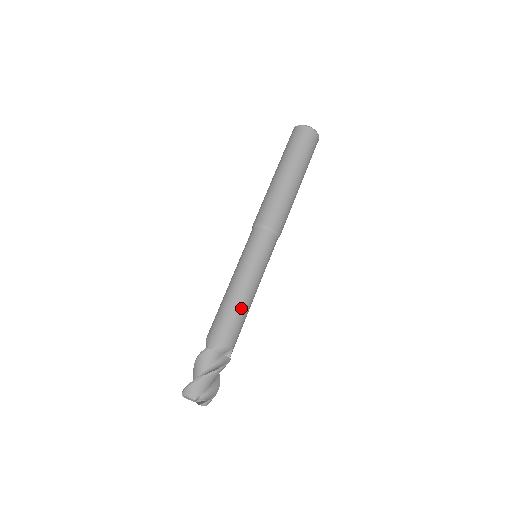
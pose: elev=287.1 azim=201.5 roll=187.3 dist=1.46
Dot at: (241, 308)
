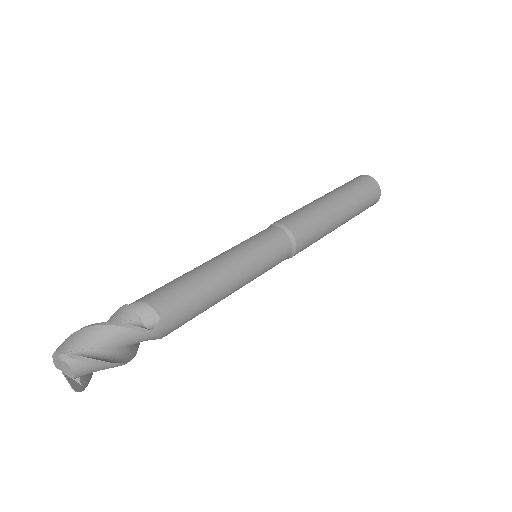
Dot at: (199, 277)
